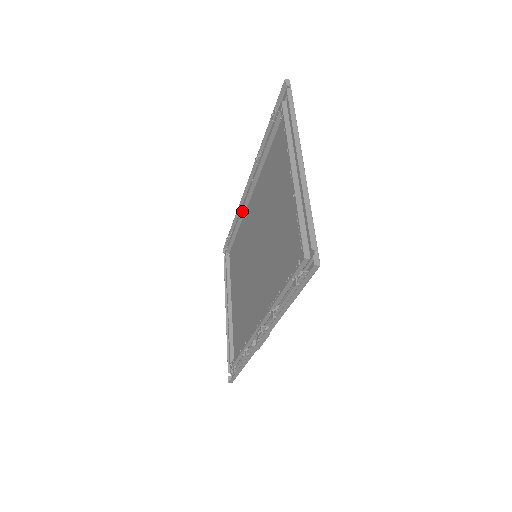
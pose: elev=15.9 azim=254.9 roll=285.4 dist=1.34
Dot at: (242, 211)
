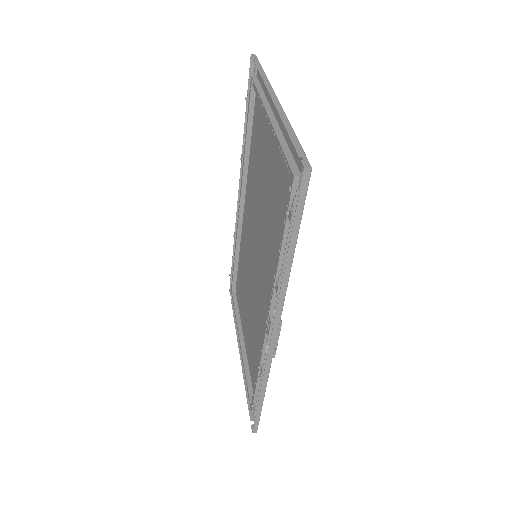
Dot at: (238, 229)
